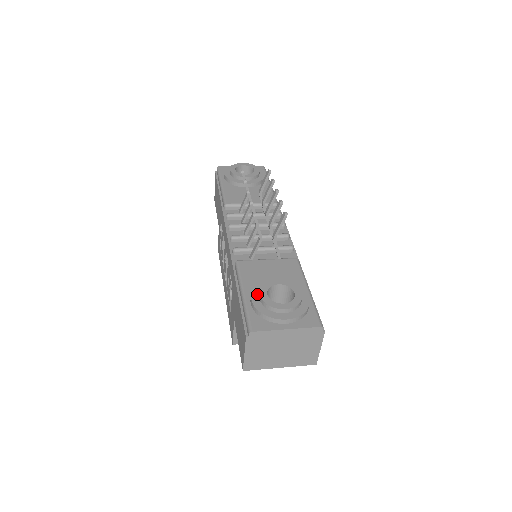
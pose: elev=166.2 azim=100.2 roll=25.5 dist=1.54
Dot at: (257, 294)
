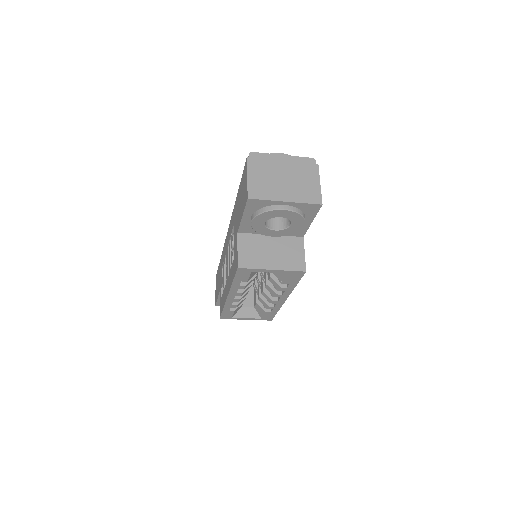
Dot at: occluded
